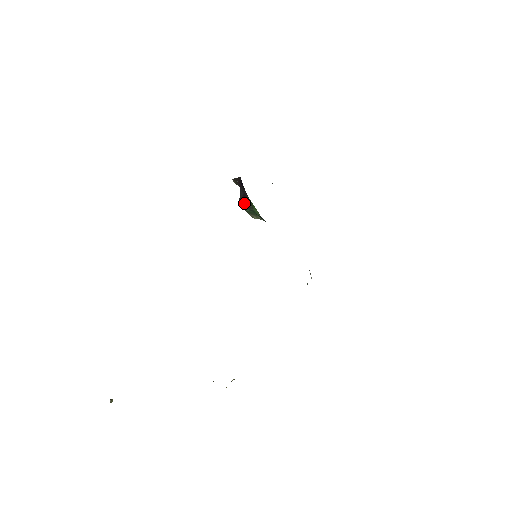
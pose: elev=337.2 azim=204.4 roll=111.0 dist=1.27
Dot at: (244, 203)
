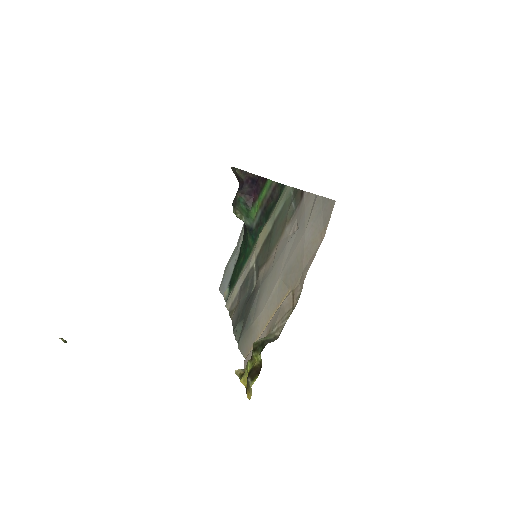
Dot at: (246, 199)
